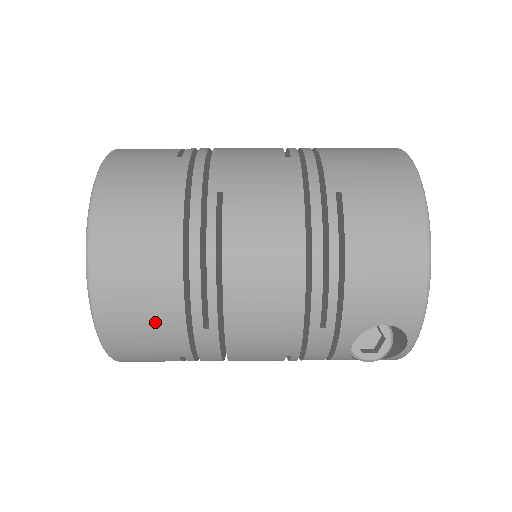
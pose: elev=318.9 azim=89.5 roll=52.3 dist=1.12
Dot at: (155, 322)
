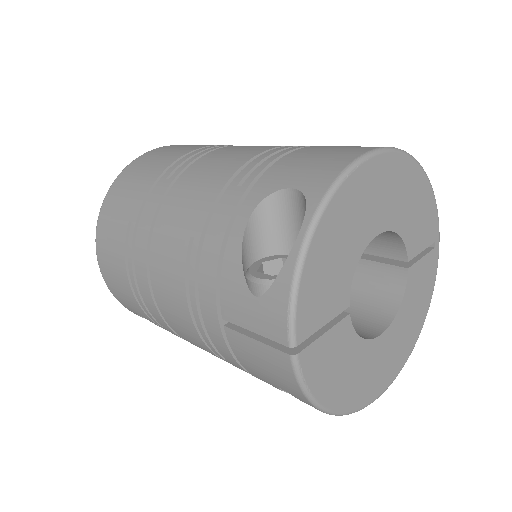
Dot at: (149, 171)
